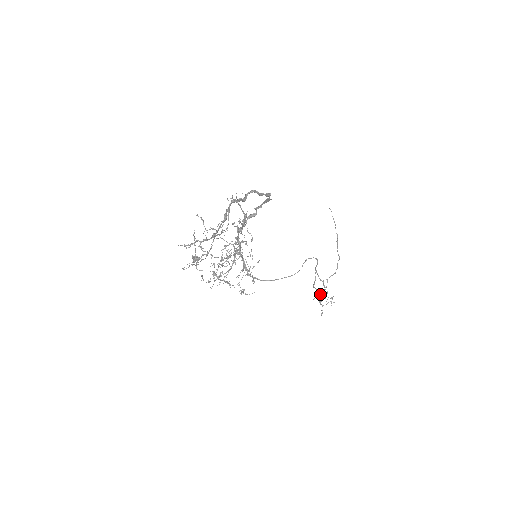
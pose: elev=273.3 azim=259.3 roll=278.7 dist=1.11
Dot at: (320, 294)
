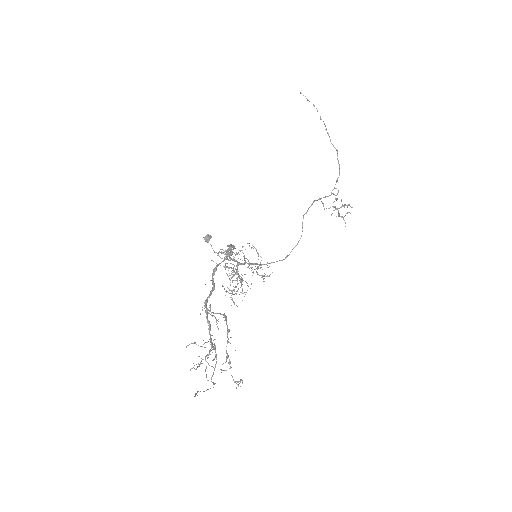
Dot at: (335, 209)
